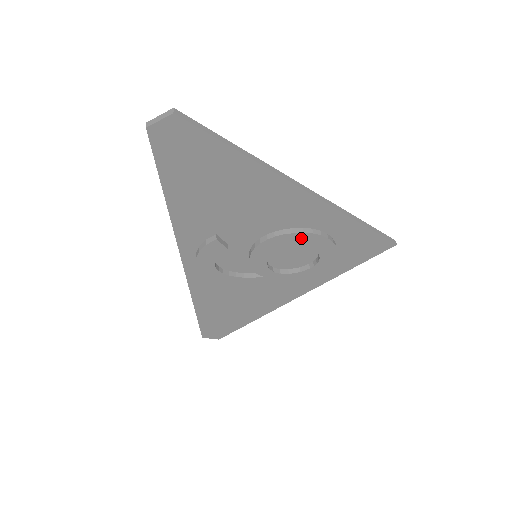
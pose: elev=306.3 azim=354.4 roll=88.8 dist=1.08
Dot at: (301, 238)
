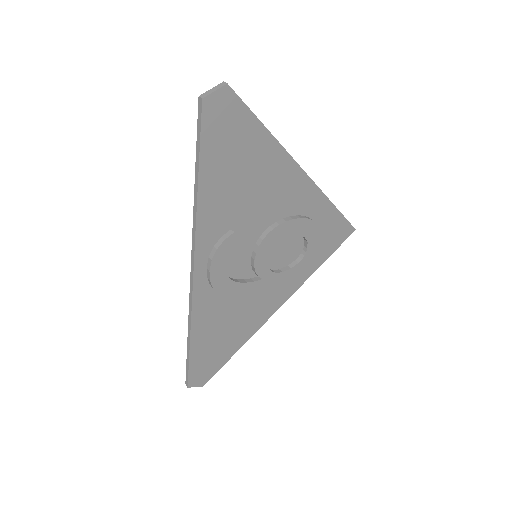
Dot at: (298, 225)
